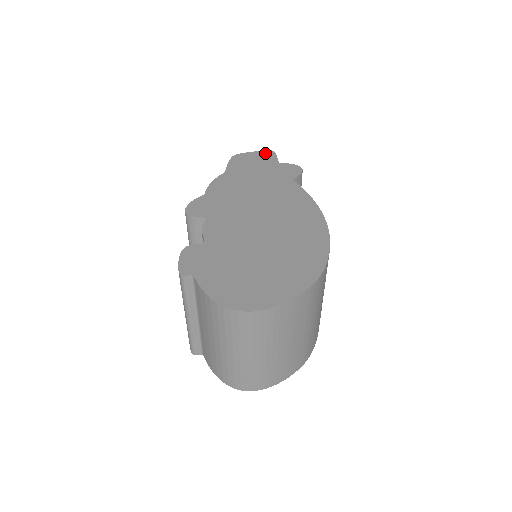
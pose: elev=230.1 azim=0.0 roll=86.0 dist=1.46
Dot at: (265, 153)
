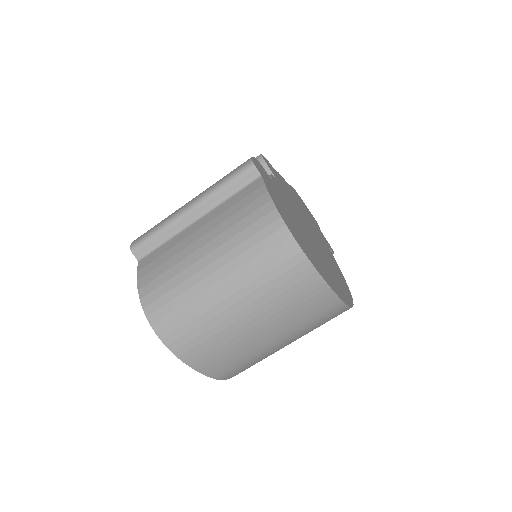
Dot at: occluded
